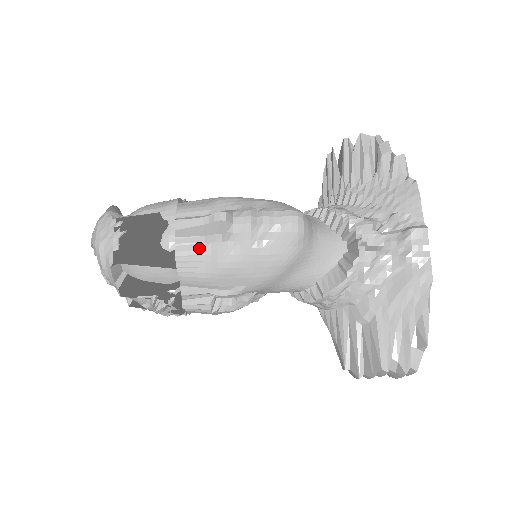
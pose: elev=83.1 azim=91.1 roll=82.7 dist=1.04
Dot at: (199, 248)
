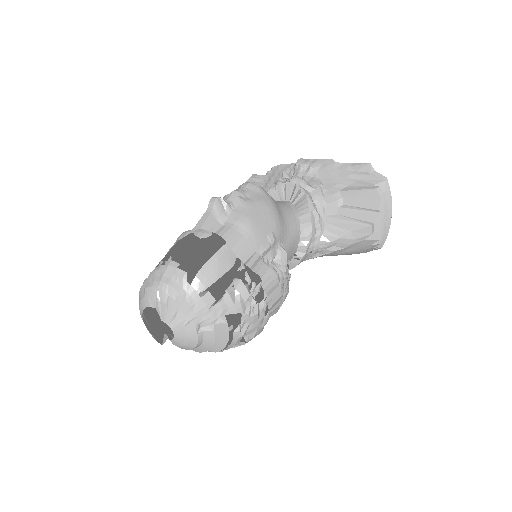
Dot at: (223, 228)
